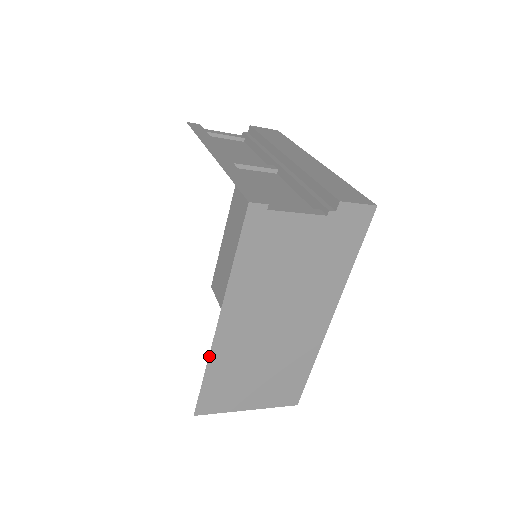
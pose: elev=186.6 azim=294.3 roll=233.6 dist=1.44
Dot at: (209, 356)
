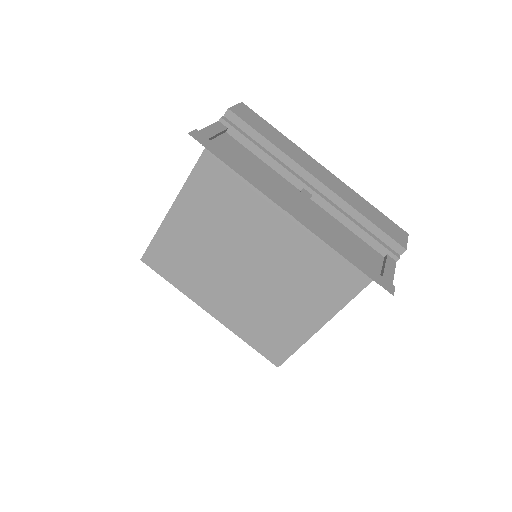
Dot at: occluded
